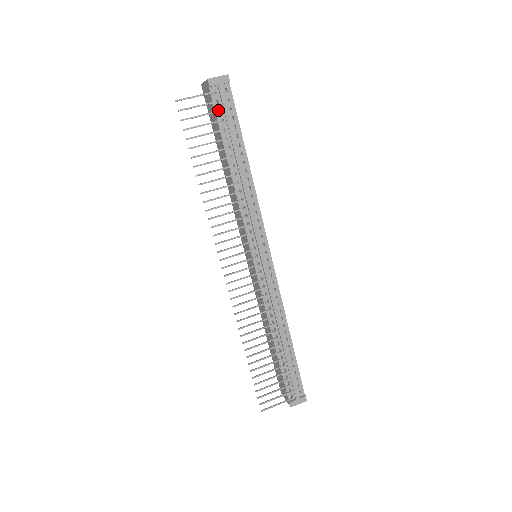
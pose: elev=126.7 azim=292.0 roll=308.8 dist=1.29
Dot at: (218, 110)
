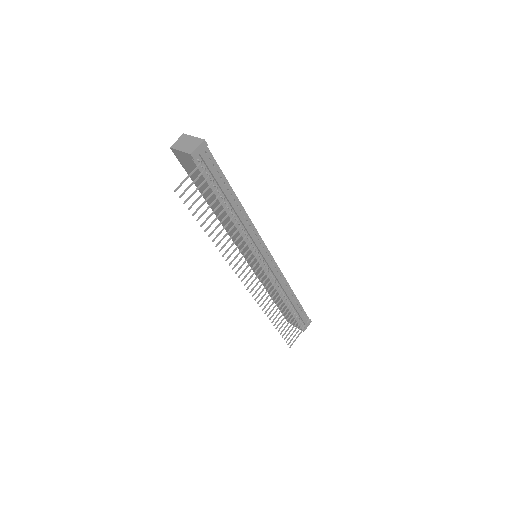
Dot at: (205, 173)
